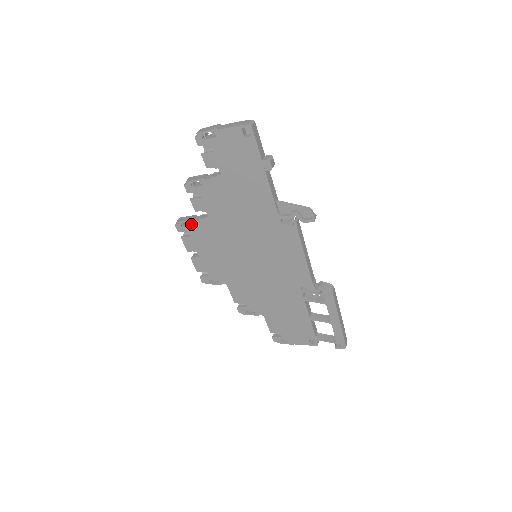
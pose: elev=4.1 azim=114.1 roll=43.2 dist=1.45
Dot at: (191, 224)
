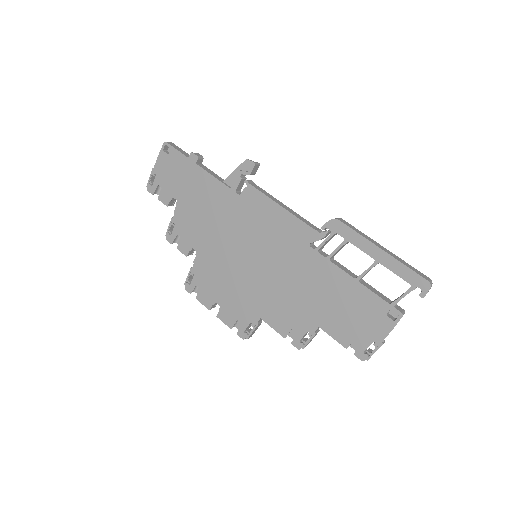
Dot at: (195, 276)
